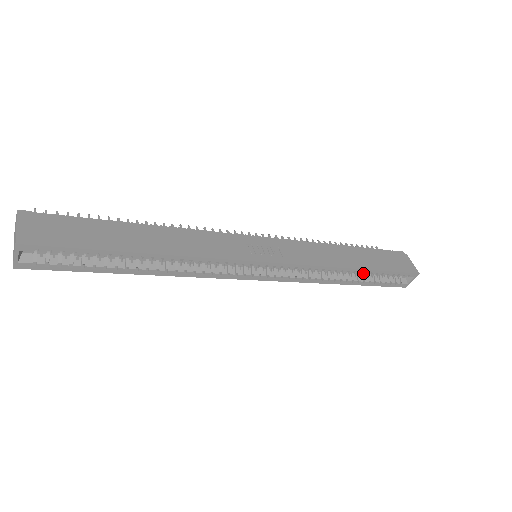
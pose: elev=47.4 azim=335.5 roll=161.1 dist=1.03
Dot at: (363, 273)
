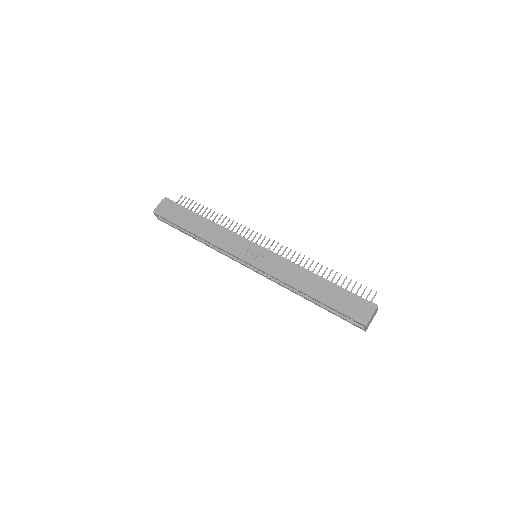
Dot at: (315, 300)
